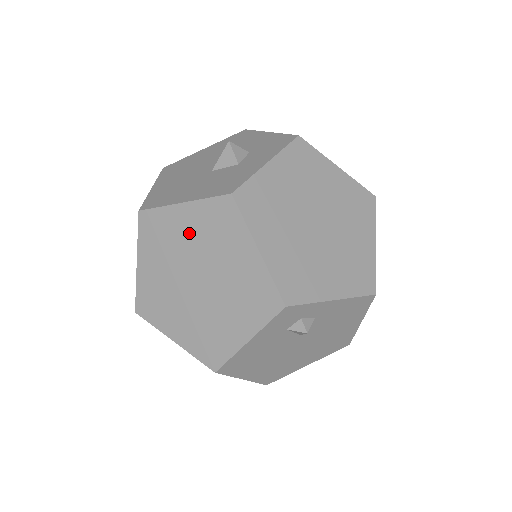
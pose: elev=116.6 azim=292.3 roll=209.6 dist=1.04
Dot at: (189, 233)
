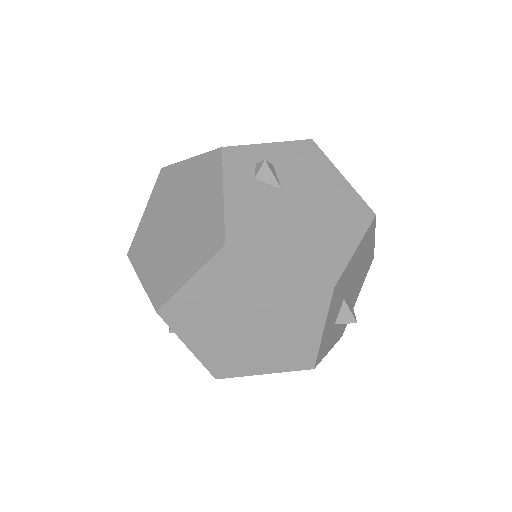
Dot at: (156, 215)
